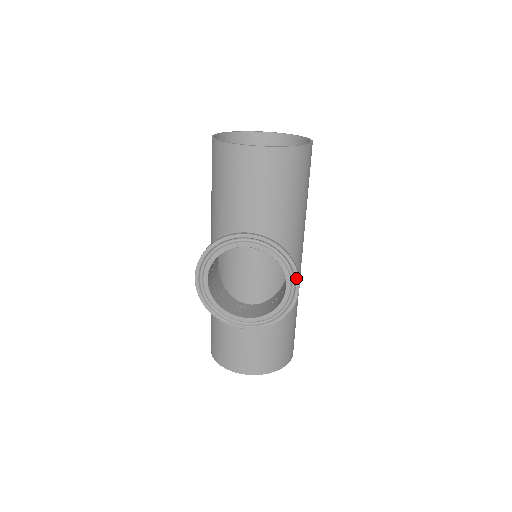
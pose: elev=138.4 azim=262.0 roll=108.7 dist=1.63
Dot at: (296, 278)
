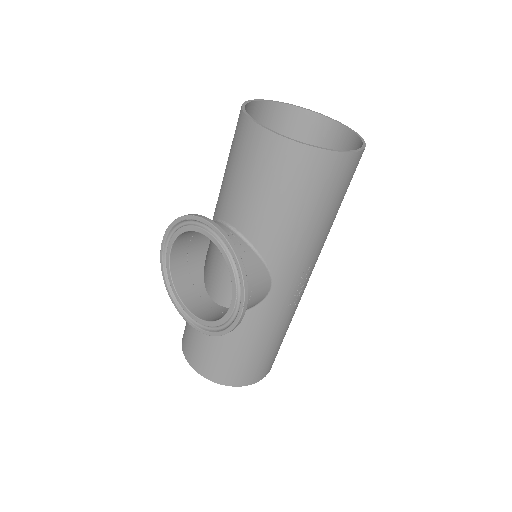
Dot at: (242, 301)
